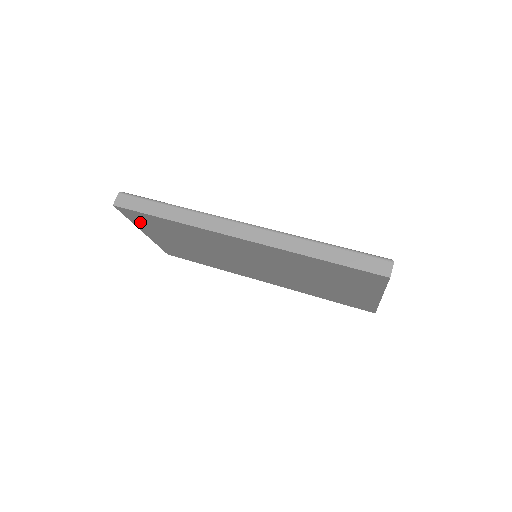
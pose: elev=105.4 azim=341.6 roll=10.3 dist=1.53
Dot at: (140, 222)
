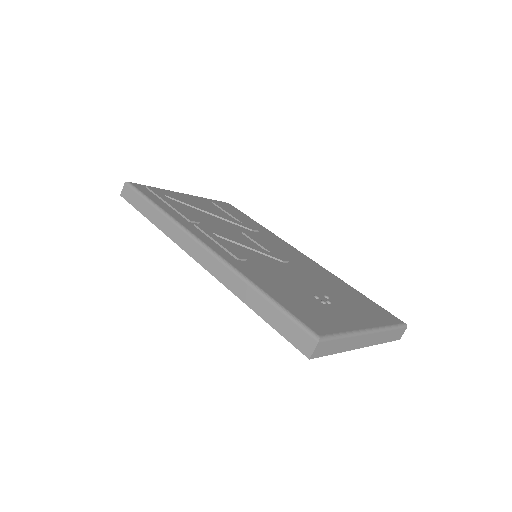
Dot at: occluded
